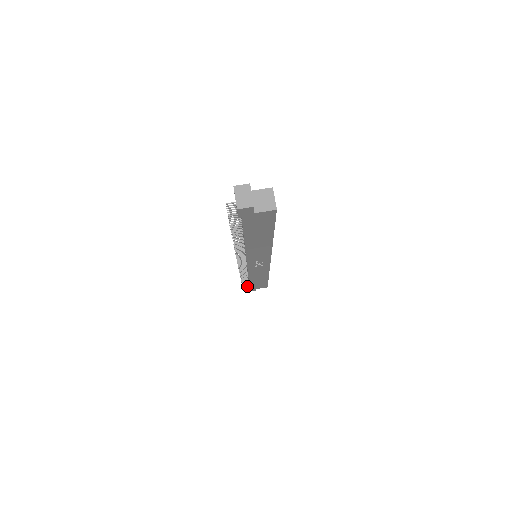
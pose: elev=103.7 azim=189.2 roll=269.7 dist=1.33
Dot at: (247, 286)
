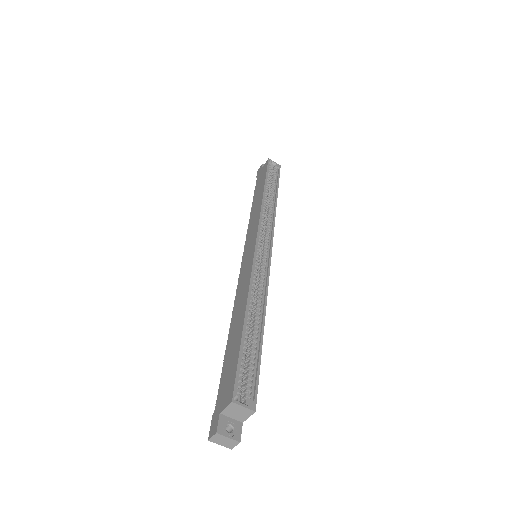
Dot at: occluded
